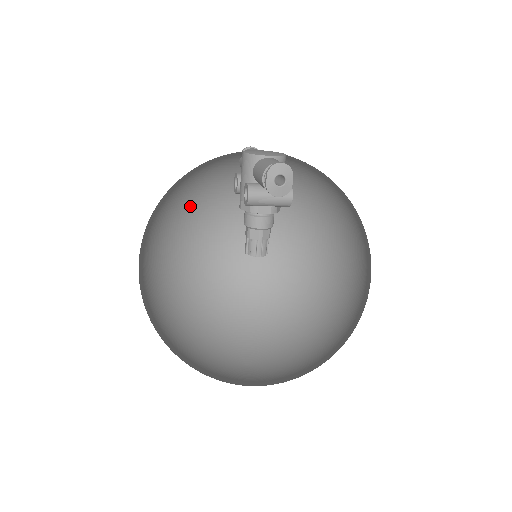
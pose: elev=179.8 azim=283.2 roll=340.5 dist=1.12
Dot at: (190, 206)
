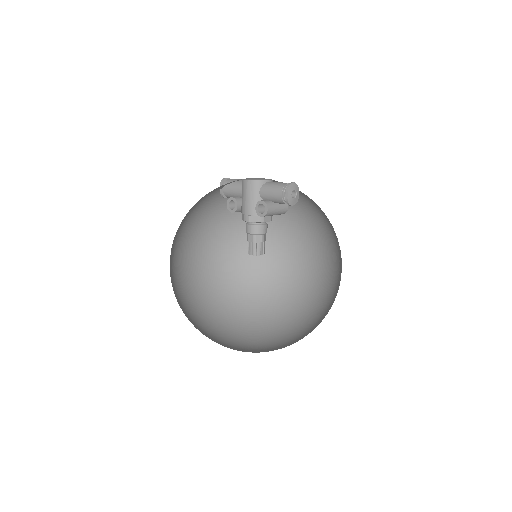
Dot at: (179, 231)
